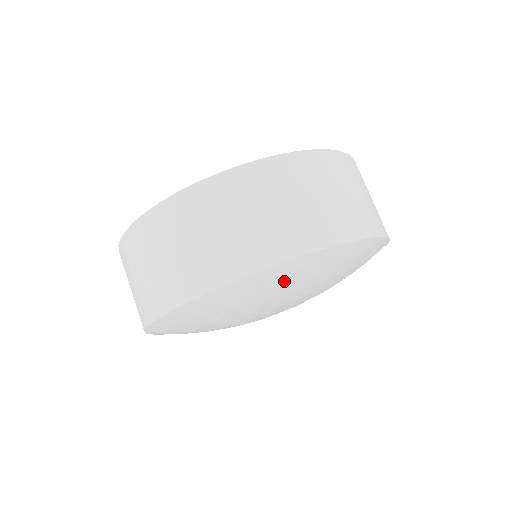
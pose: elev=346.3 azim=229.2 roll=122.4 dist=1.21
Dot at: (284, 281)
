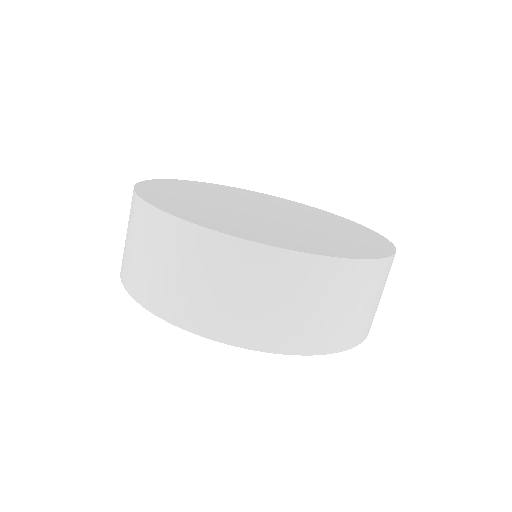
Dot at: occluded
